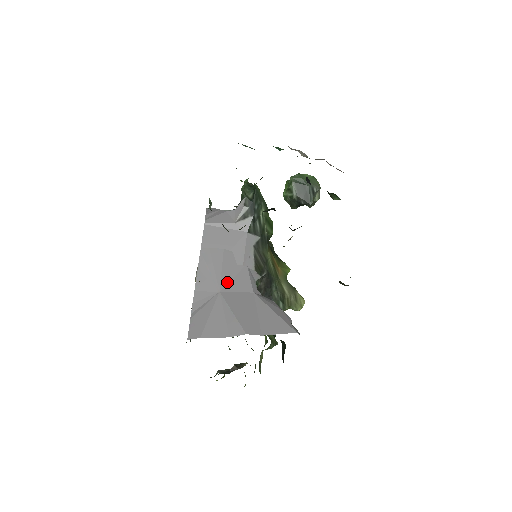
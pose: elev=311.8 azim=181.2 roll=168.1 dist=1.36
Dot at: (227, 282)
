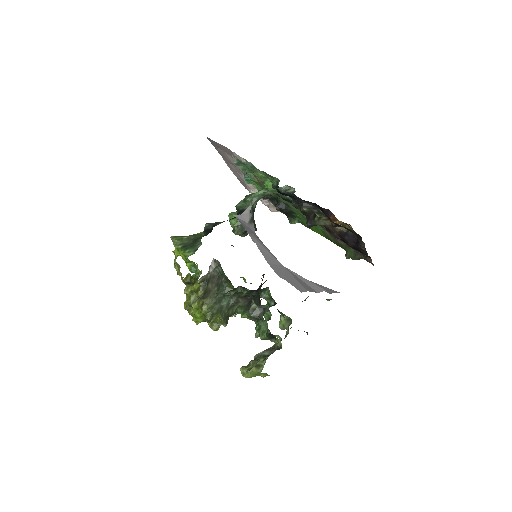
Dot at: occluded
